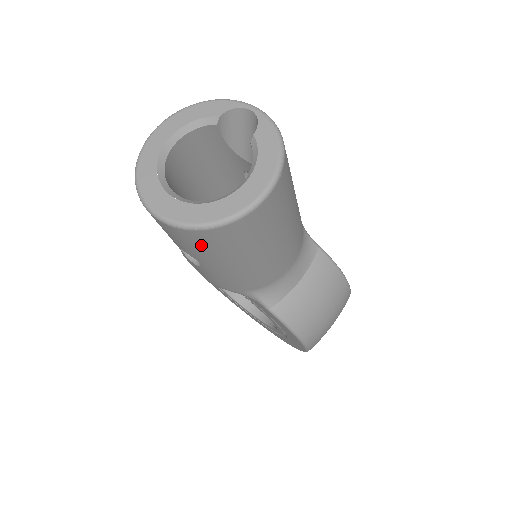
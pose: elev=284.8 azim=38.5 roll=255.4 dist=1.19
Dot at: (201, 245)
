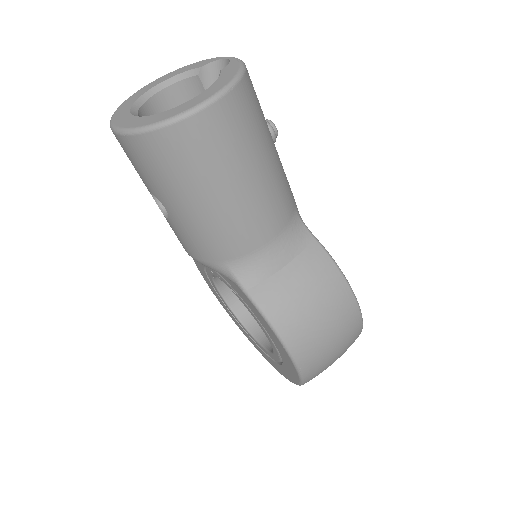
Dot at: (152, 164)
